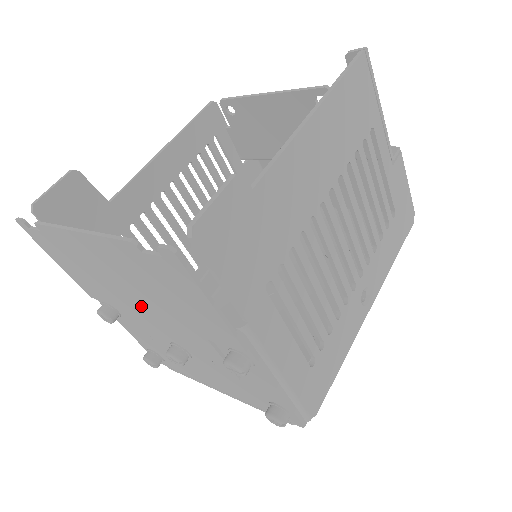
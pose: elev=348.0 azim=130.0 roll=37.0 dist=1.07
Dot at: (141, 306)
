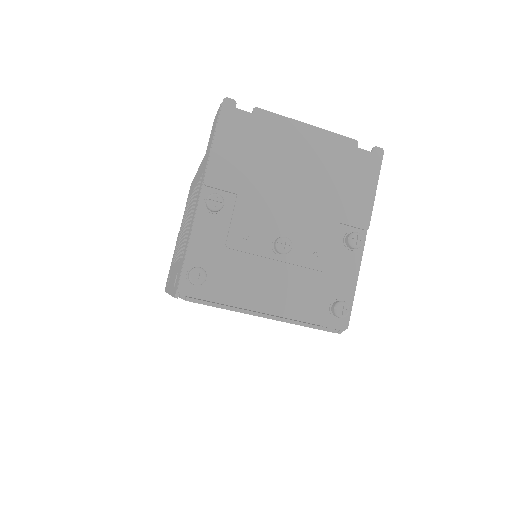
Dot at: (291, 192)
